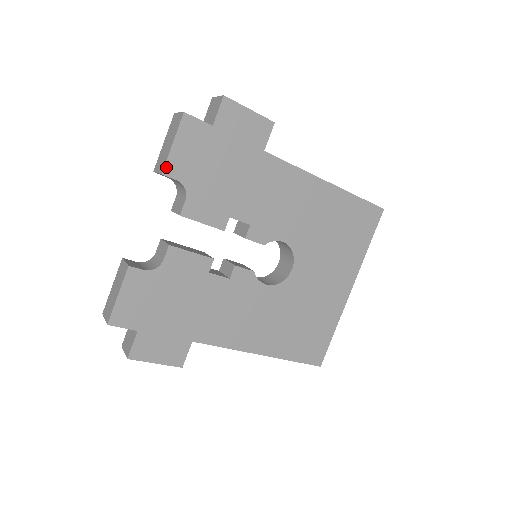
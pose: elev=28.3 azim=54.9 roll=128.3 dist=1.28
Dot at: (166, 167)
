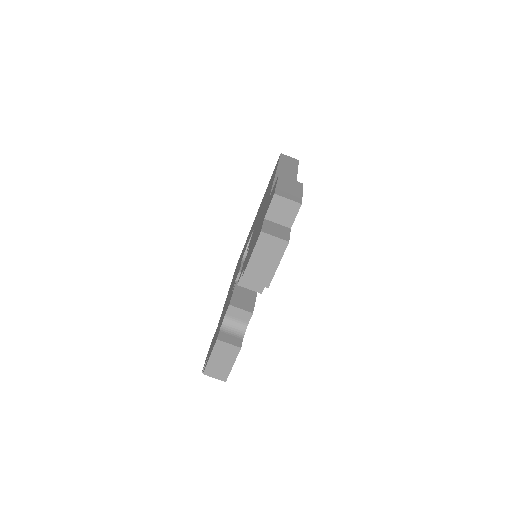
Dot at: occluded
